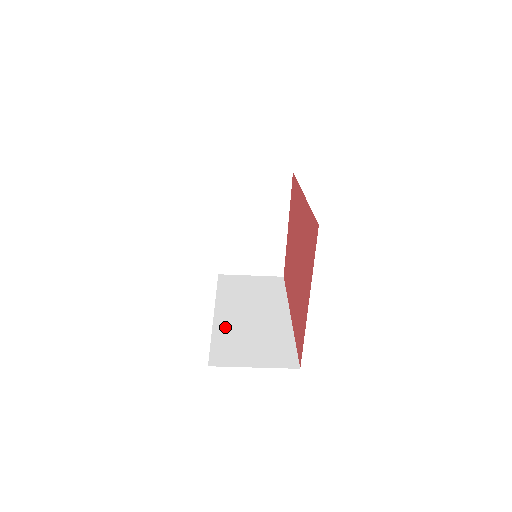
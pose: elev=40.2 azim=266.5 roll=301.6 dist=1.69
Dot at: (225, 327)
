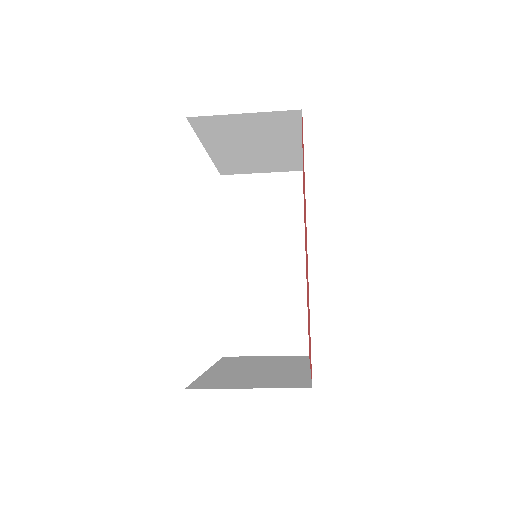
Dot at: (235, 292)
